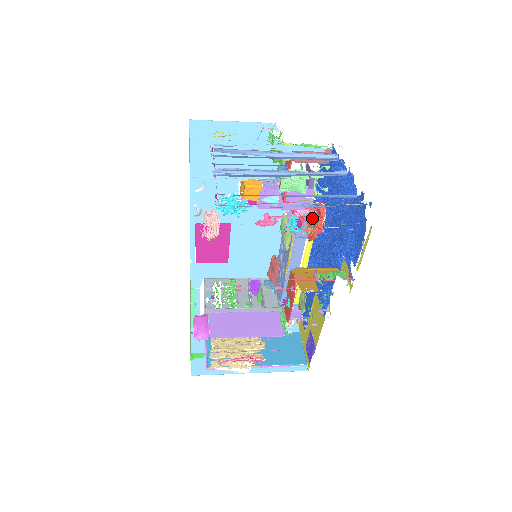
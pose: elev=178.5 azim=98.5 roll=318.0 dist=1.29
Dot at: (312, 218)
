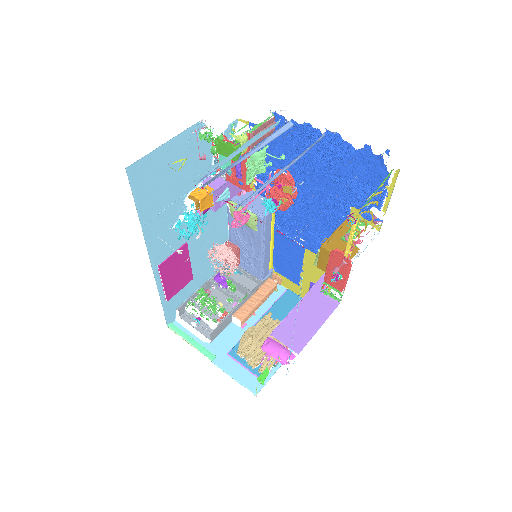
Dot at: (277, 189)
